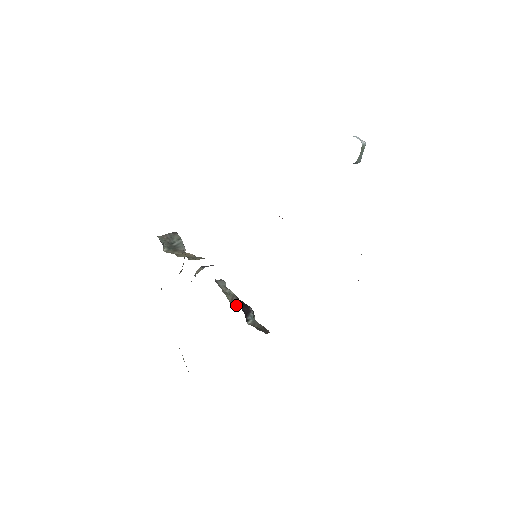
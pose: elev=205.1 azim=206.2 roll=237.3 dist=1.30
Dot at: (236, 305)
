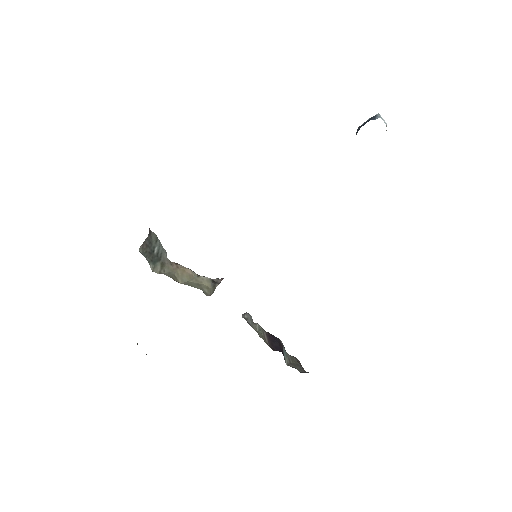
Dot at: (273, 346)
